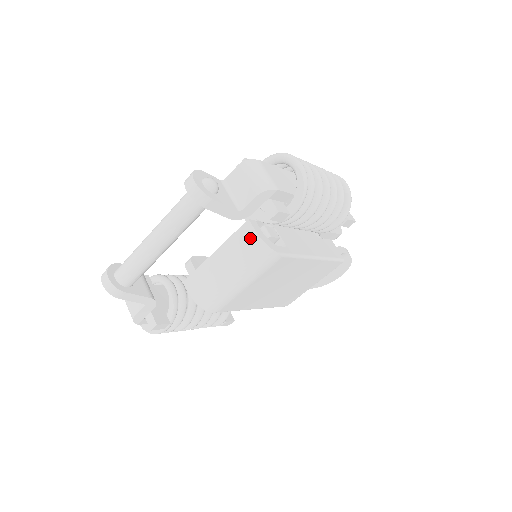
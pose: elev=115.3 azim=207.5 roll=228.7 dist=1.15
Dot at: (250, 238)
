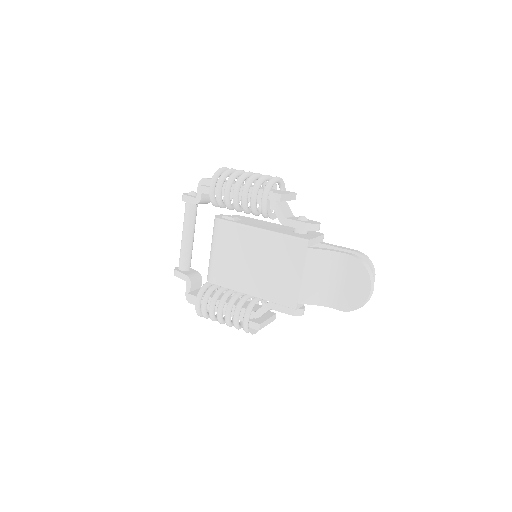
Dot at: occluded
